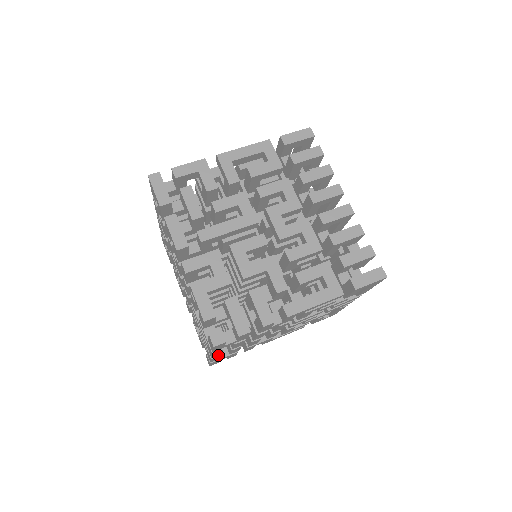
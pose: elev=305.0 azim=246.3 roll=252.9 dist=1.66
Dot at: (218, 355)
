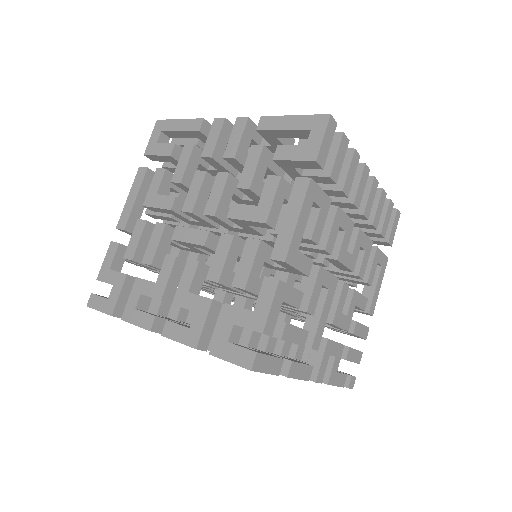
Dot at: occluded
